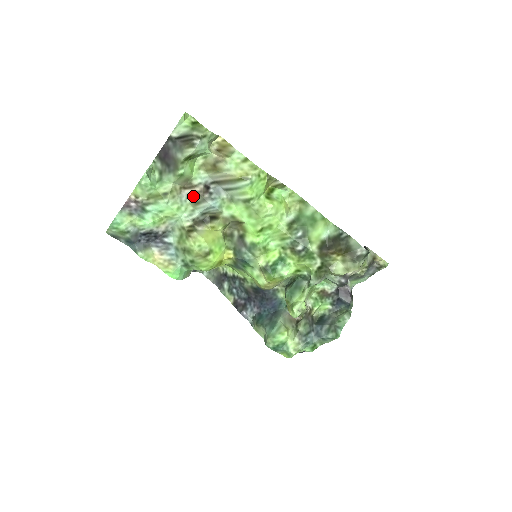
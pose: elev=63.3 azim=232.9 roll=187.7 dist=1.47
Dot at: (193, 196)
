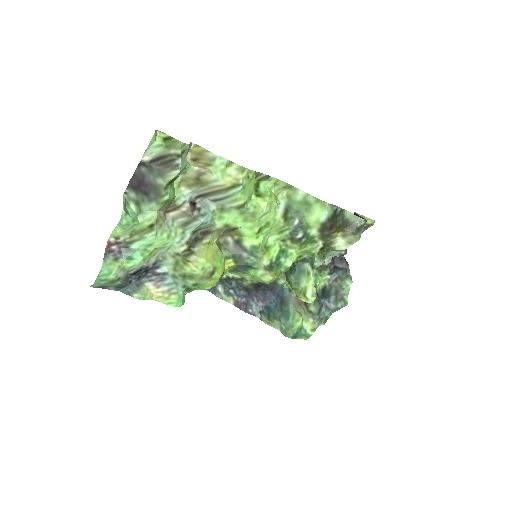
Dot at: (180, 218)
